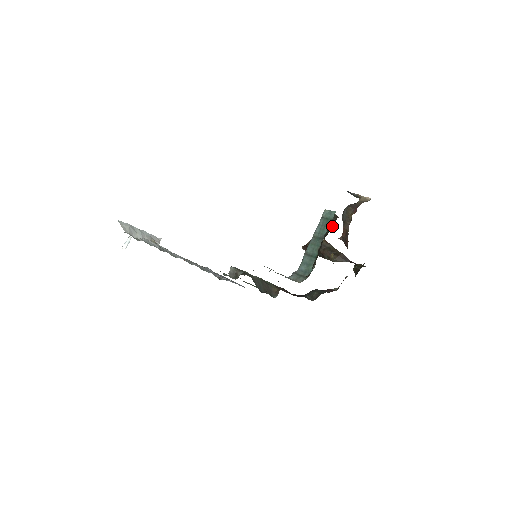
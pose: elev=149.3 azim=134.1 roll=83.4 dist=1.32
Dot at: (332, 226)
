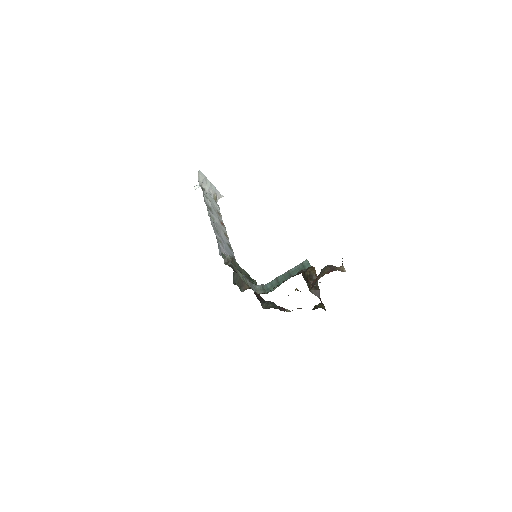
Dot at: (298, 274)
